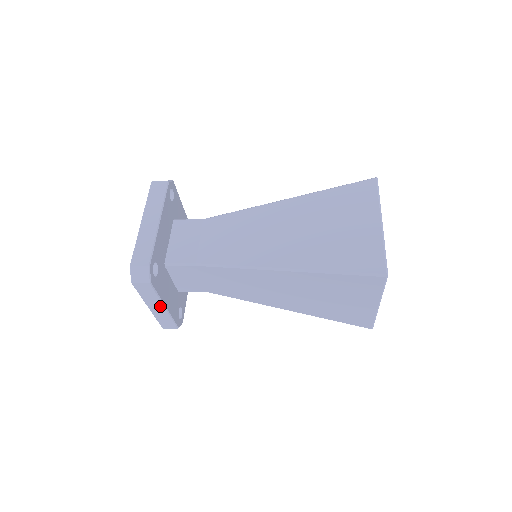
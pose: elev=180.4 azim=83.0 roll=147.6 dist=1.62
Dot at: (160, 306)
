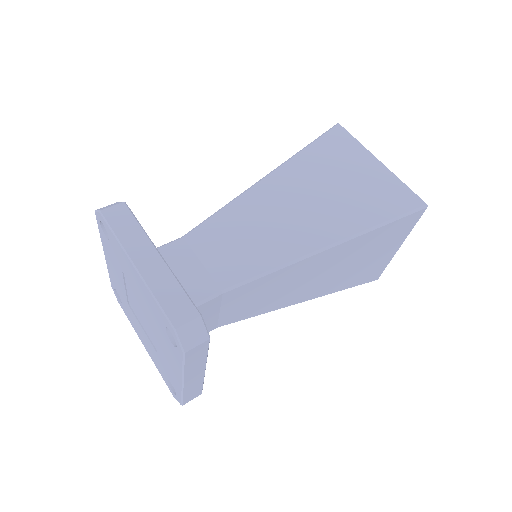
Dot at: occluded
